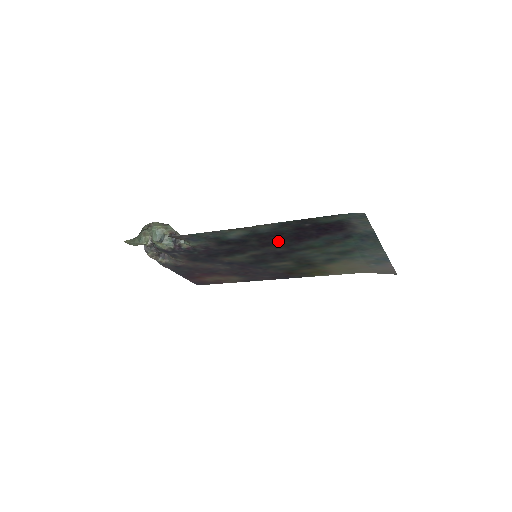
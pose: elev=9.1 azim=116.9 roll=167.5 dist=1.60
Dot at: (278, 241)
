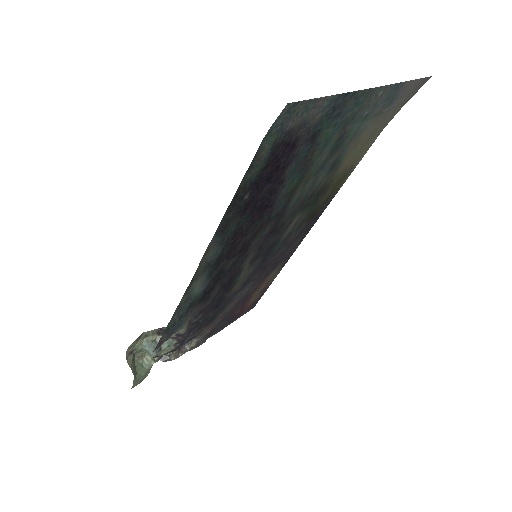
Dot at: (249, 234)
